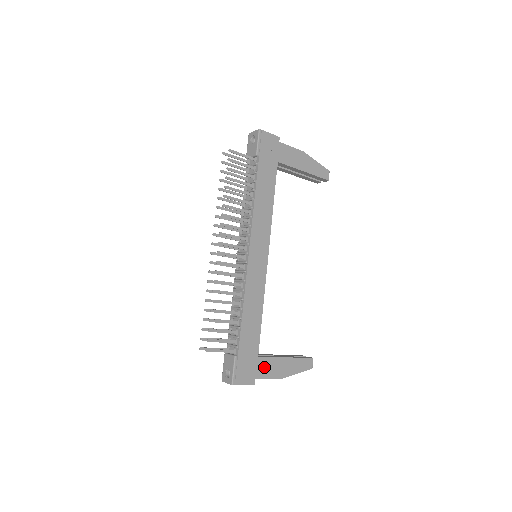
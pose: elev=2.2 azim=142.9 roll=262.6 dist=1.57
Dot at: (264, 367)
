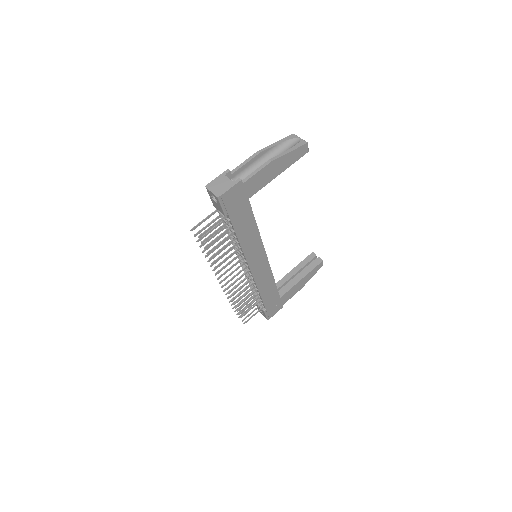
Dot at: (286, 297)
